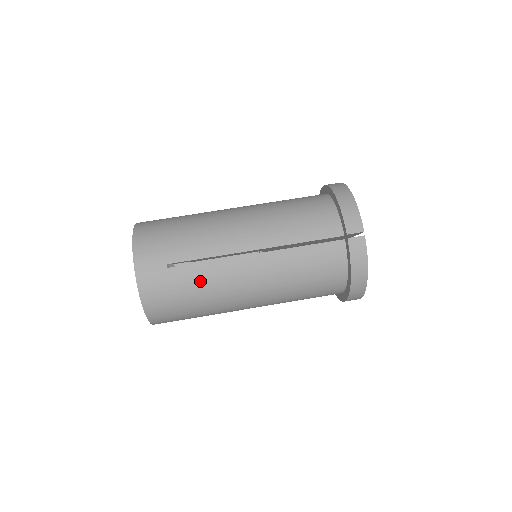
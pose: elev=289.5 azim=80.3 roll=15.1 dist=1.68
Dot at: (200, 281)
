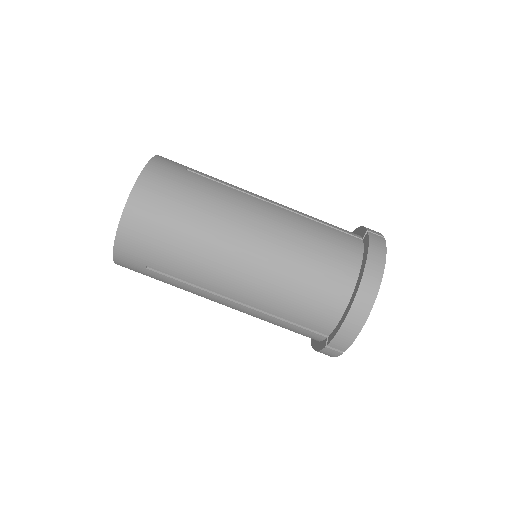
Dot at: (176, 286)
